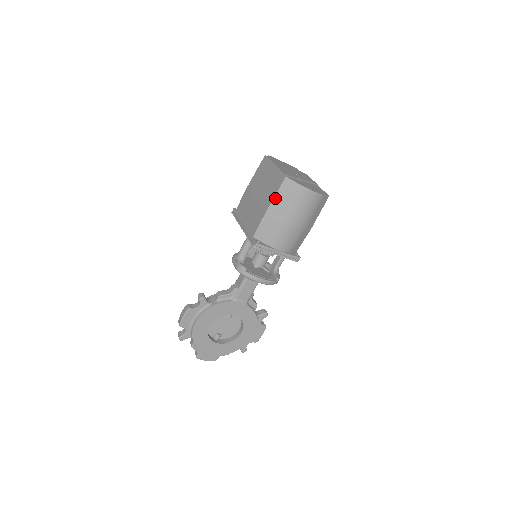
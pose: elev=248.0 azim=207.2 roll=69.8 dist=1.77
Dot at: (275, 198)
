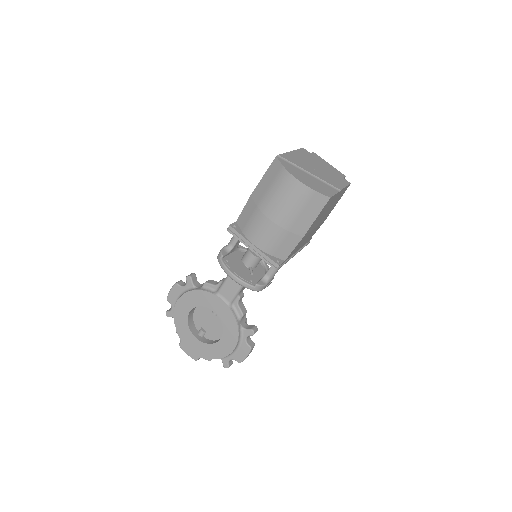
Dot at: (262, 180)
